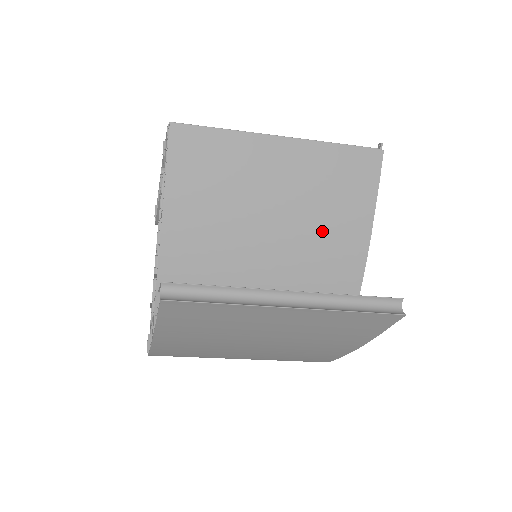
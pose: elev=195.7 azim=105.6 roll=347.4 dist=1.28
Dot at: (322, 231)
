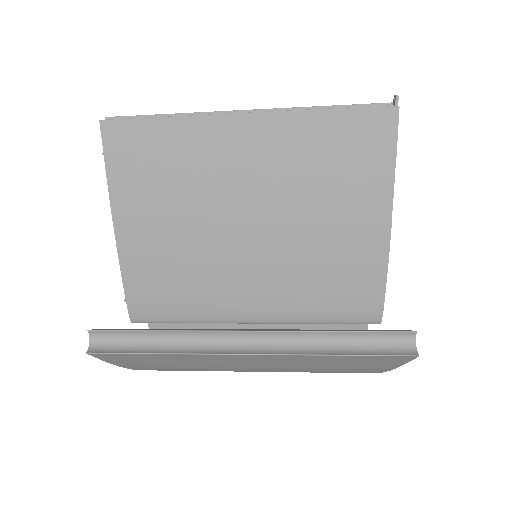
Dot at: (318, 230)
